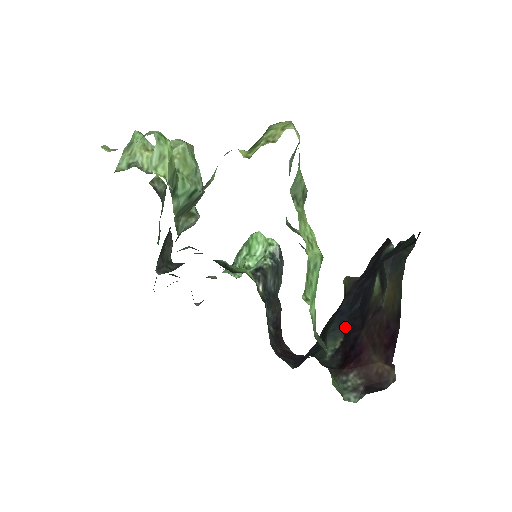
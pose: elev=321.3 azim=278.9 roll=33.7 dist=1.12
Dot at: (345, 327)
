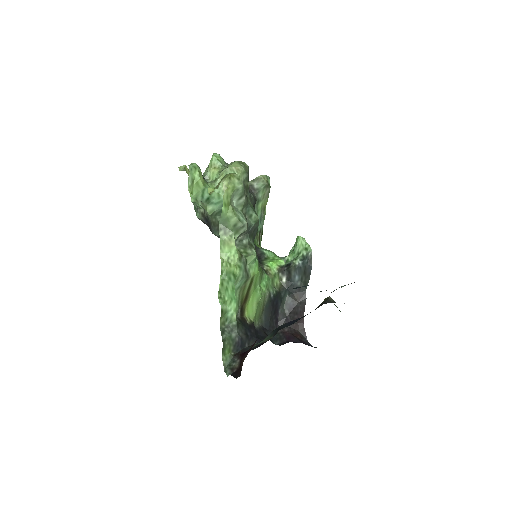
Dot at: (277, 331)
